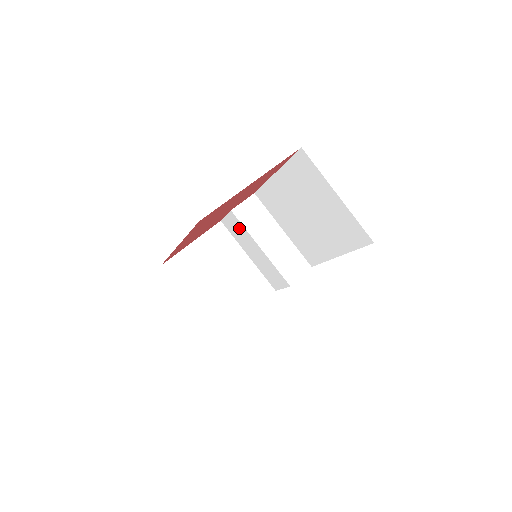
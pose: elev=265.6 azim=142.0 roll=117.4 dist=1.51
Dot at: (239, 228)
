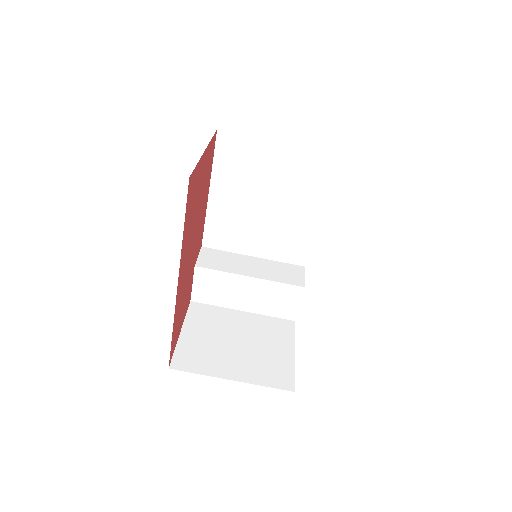
Dot at: (214, 281)
